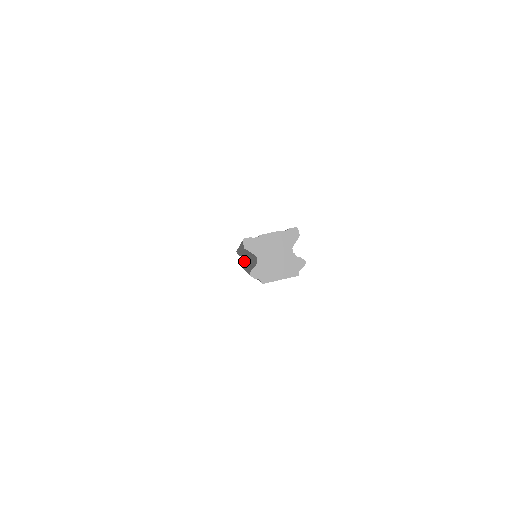
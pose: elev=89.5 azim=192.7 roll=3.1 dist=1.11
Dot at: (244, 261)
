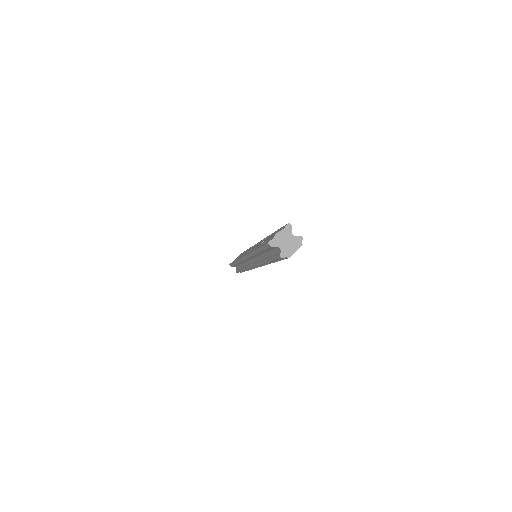
Dot at: (248, 264)
